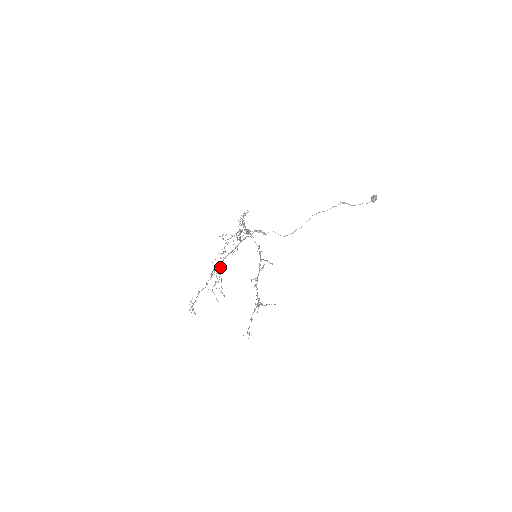
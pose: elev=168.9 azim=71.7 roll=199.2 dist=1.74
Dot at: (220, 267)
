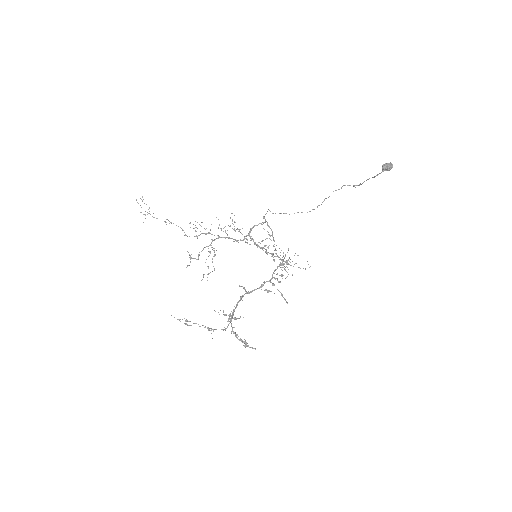
Dot at: (212, 241)
